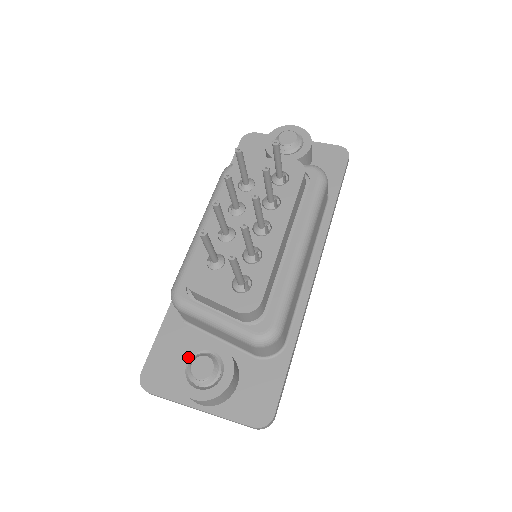
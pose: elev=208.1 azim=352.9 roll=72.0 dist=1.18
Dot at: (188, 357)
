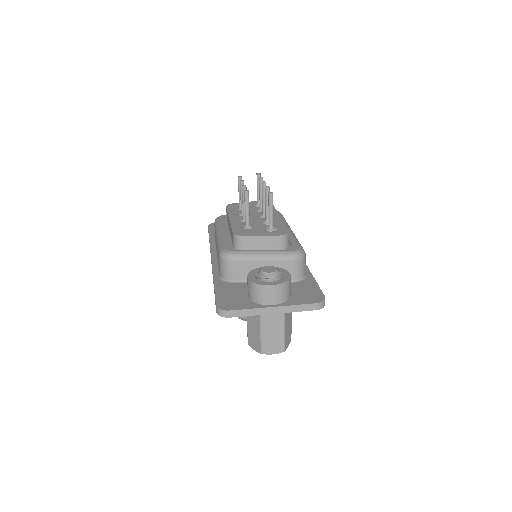
Dot at: (253, 274)
